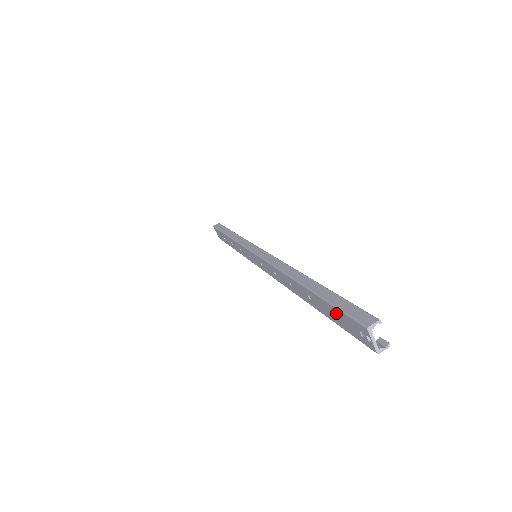
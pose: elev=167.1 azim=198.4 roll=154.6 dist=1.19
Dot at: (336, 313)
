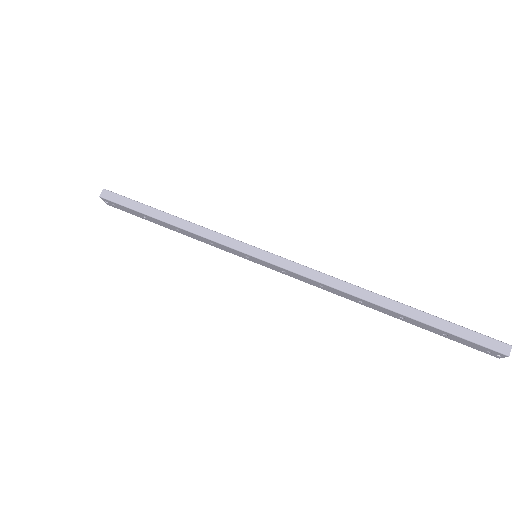
Dot at: (456, 338)
